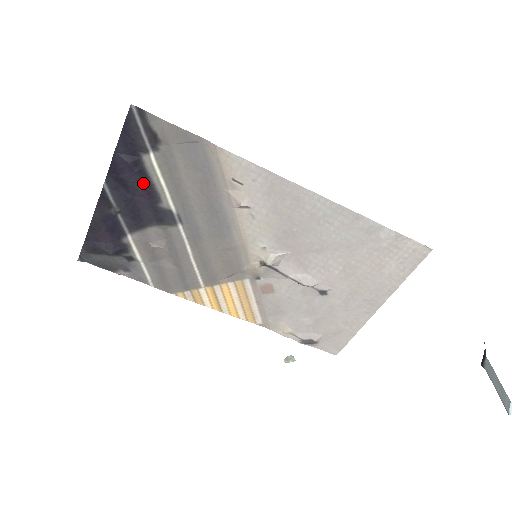
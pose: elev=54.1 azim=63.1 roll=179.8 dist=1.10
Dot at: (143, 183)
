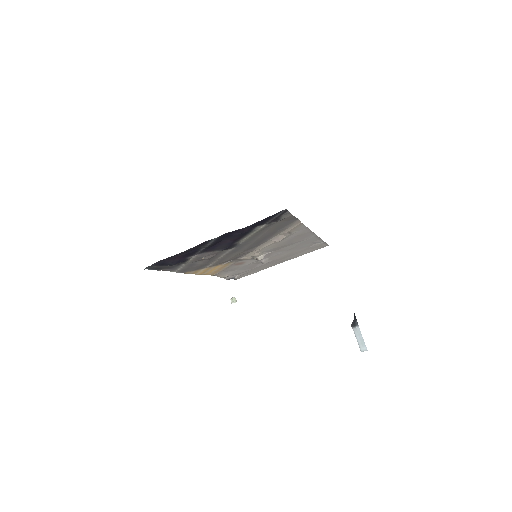
Dot at: (240, 236)
